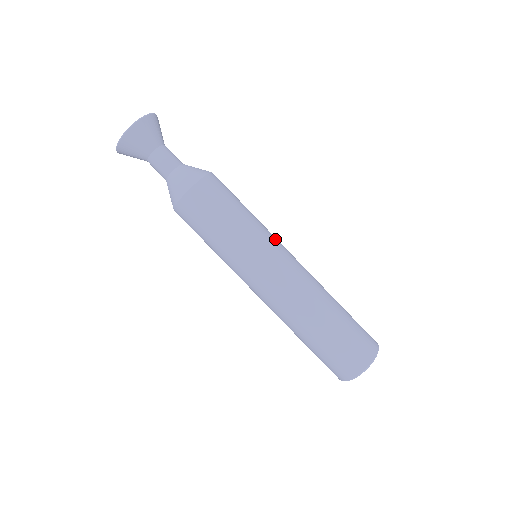
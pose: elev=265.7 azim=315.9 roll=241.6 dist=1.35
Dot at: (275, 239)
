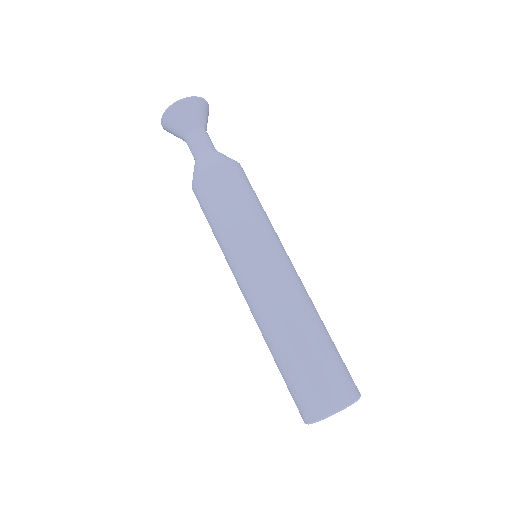
Dot at: (267, 244)
